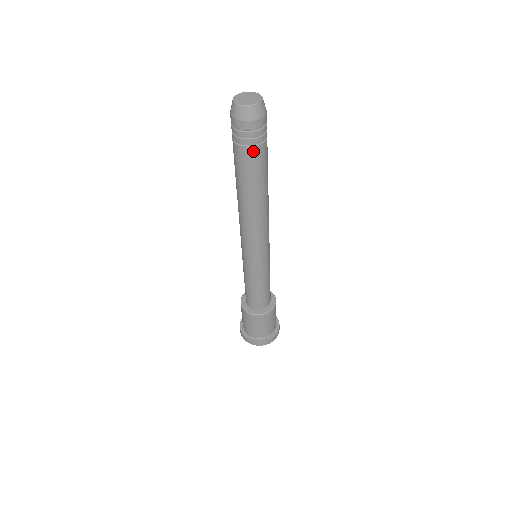
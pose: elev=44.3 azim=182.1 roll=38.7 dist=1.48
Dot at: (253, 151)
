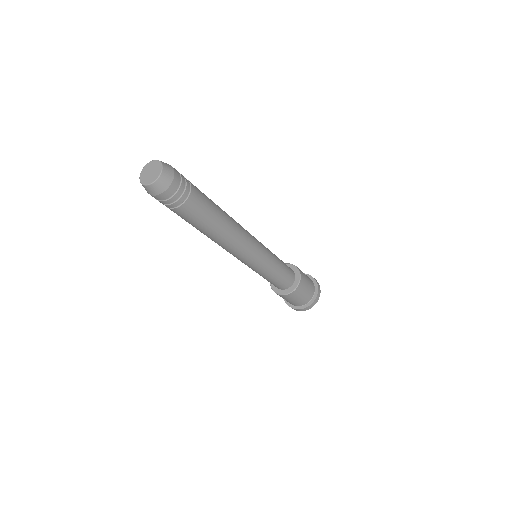
Dot at: (192, 199)
